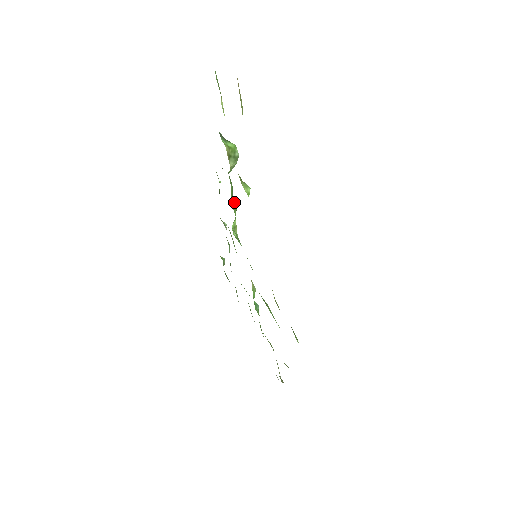
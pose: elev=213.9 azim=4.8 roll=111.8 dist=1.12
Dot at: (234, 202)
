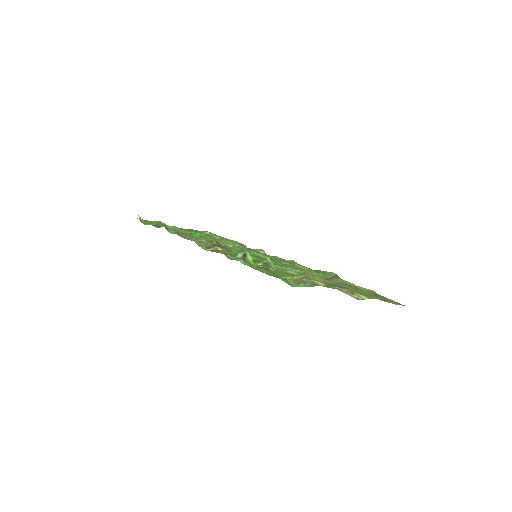
Dot at: occluded
